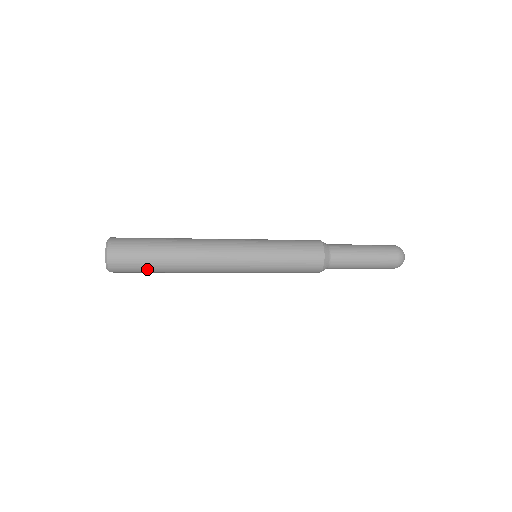
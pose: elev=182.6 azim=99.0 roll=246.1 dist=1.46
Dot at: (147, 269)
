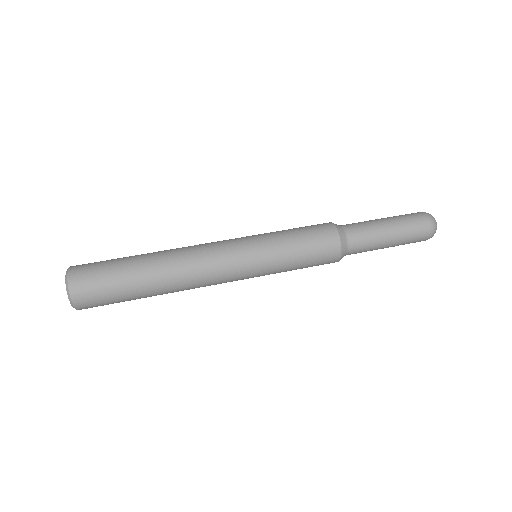
Dot at: occluded
